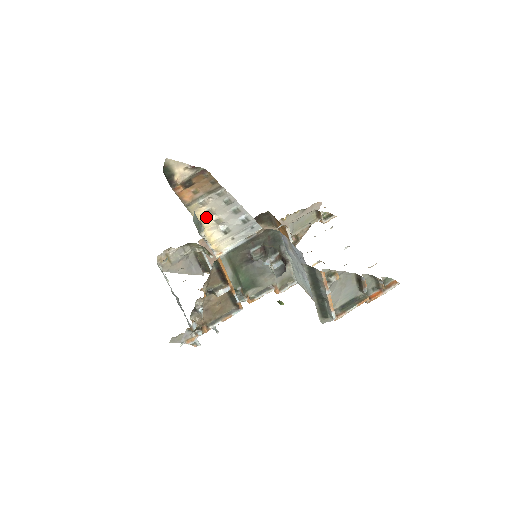
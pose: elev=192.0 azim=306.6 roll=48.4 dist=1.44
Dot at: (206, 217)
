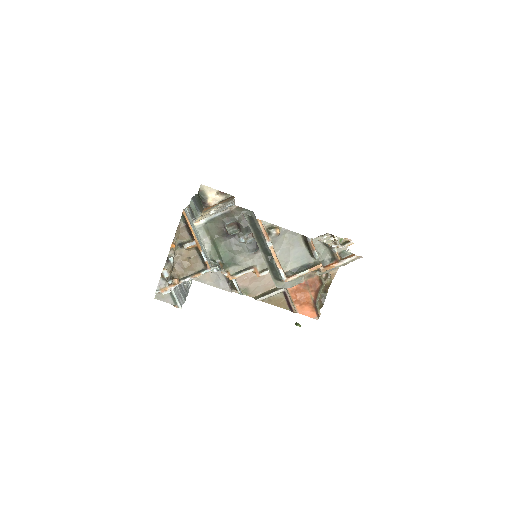
Dot at: occluded
